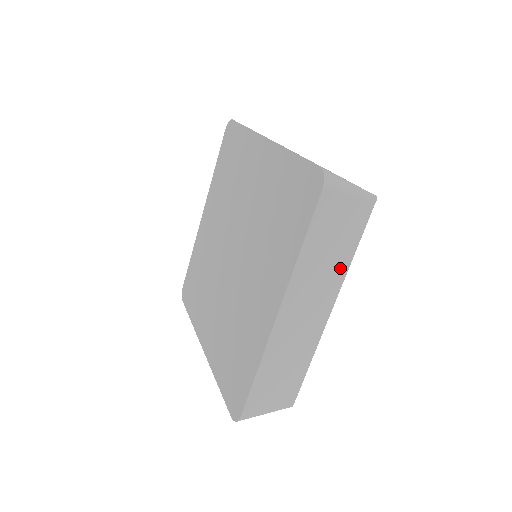
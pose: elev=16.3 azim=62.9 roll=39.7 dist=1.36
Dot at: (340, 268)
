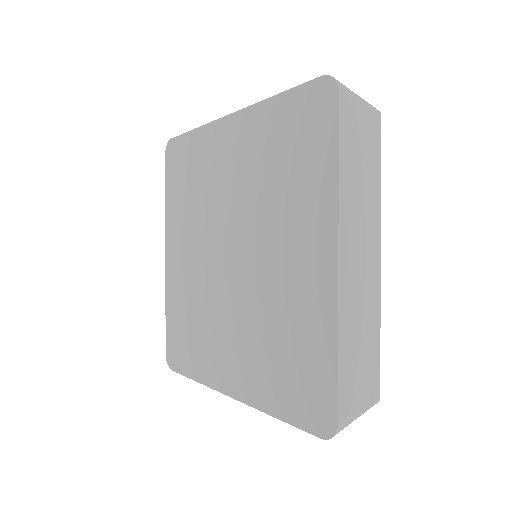
Dot at: occluded
